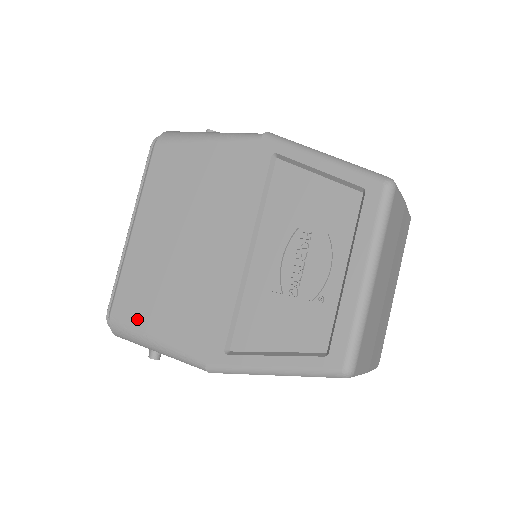
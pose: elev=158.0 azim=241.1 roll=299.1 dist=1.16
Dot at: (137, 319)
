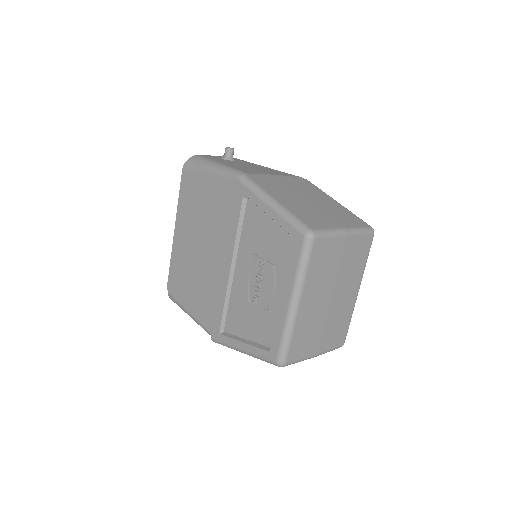
Dot at: (180, 296)
